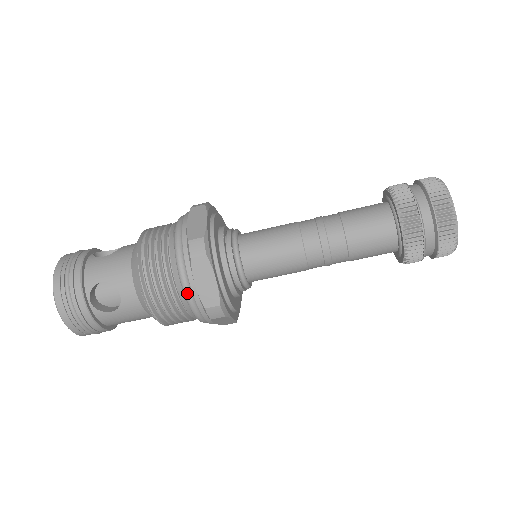
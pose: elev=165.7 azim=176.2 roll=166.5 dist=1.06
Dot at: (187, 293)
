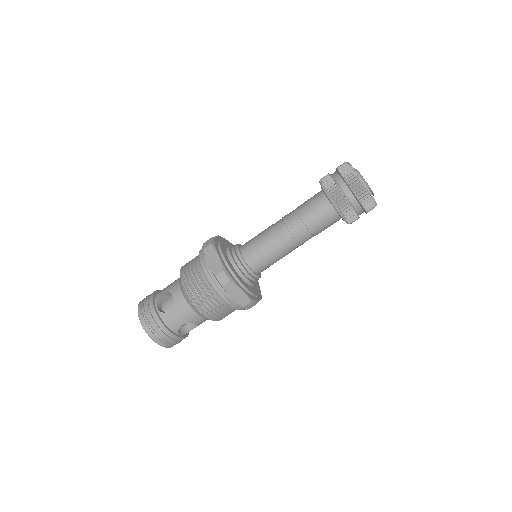
Dot at: (205, 272)
